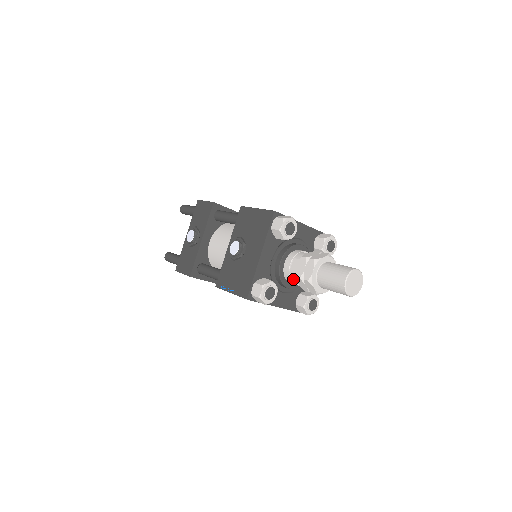
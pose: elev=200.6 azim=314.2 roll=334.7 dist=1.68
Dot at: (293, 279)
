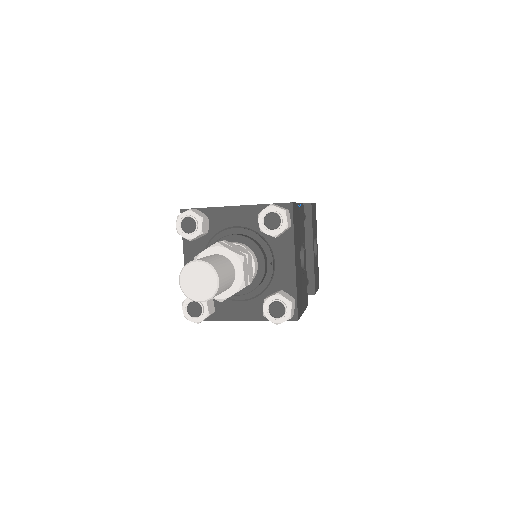
Dot at: occluded
